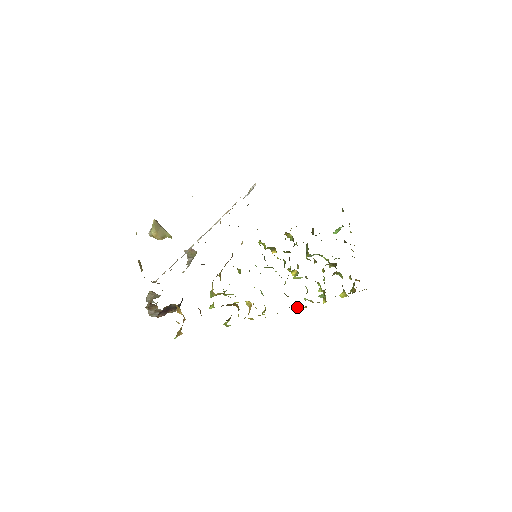
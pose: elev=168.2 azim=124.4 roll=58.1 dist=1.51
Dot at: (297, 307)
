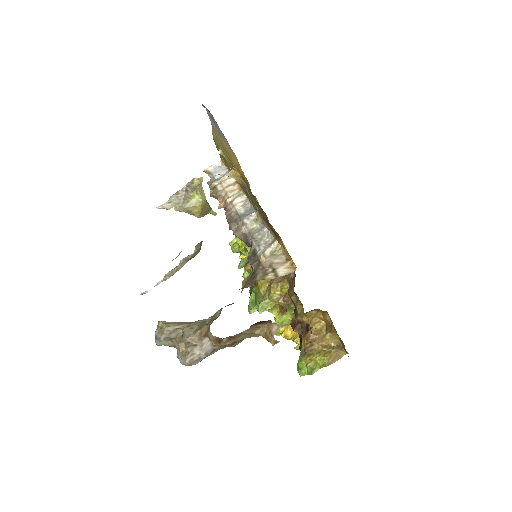
Dot at: occluded
